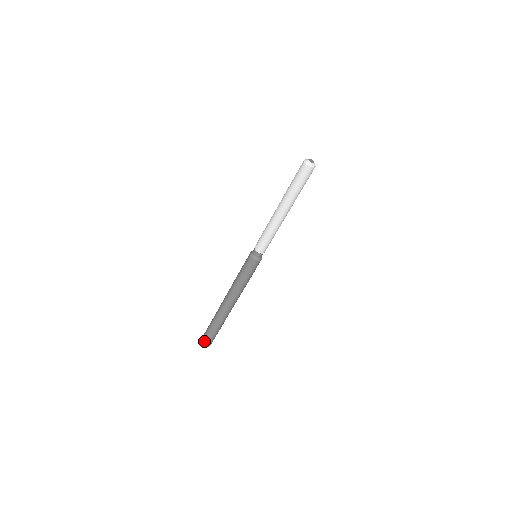
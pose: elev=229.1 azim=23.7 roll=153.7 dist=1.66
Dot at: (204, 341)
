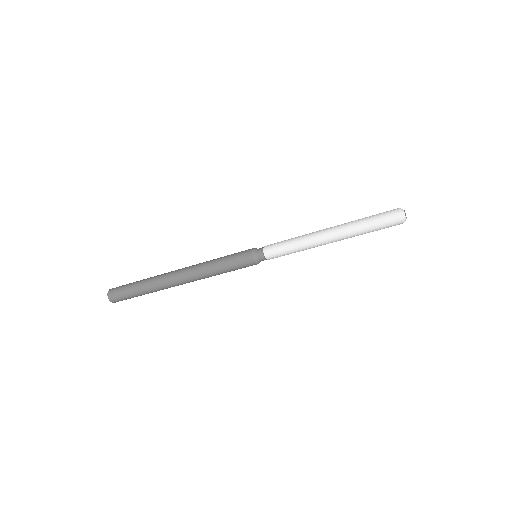
Dot at: (113, 293)
